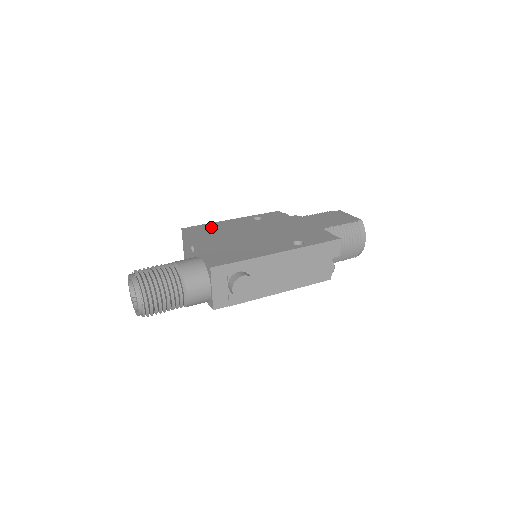
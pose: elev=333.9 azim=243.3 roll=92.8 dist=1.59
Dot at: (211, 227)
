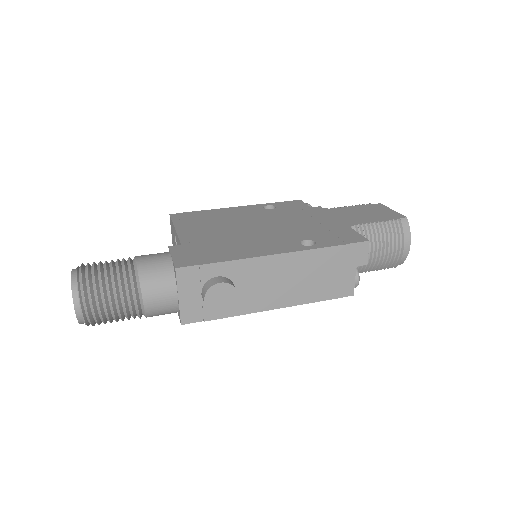
Dot at: (206, 215)
